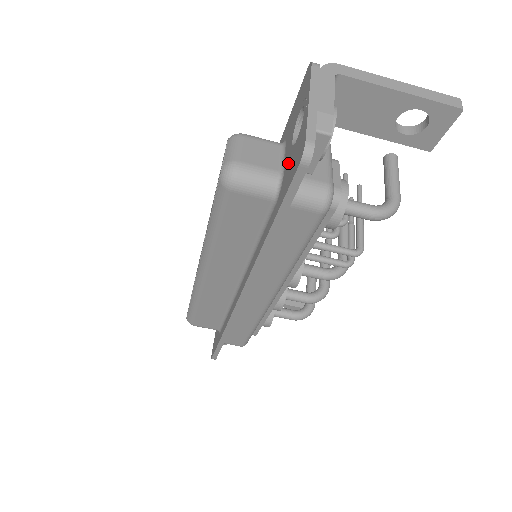
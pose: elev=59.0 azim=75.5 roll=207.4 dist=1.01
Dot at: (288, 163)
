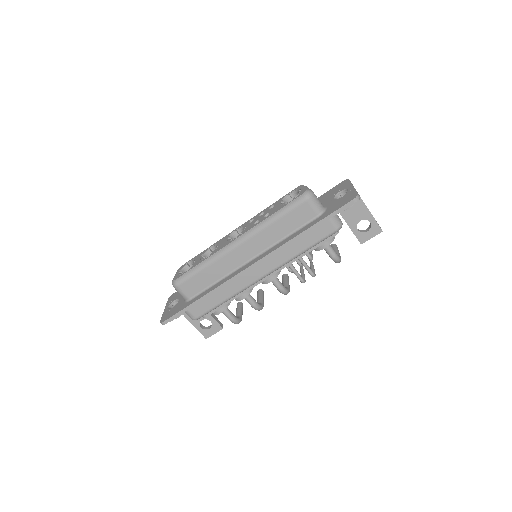
Dot at: (333, 204)
